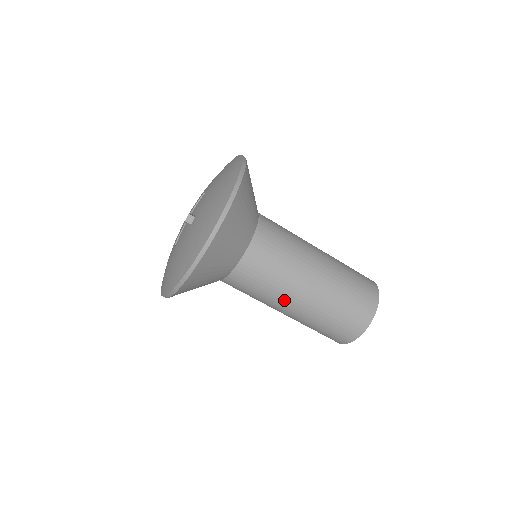
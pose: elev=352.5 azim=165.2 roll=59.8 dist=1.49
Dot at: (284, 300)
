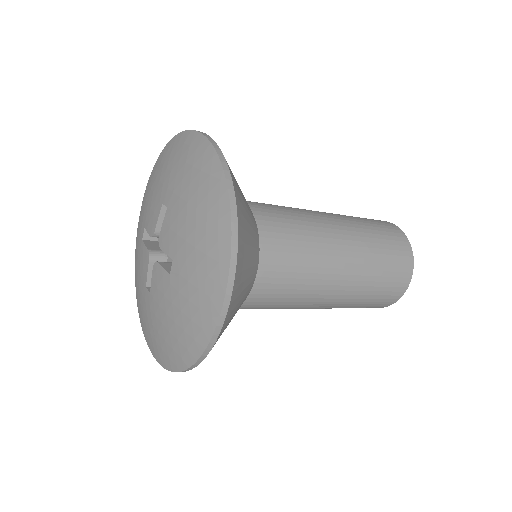
Dot at: (310, 304)
